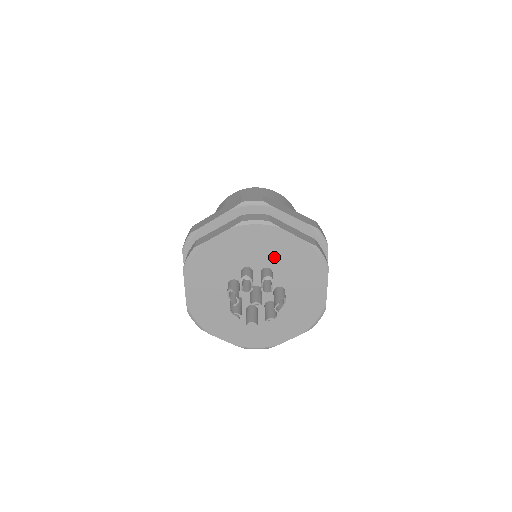
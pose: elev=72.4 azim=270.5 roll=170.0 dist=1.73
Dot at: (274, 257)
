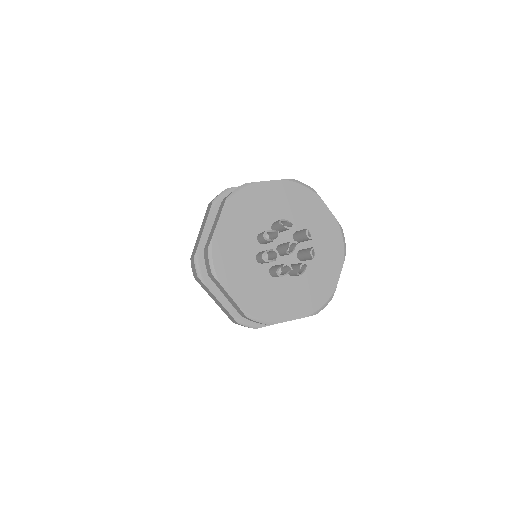
Dot at: (271, 210)
